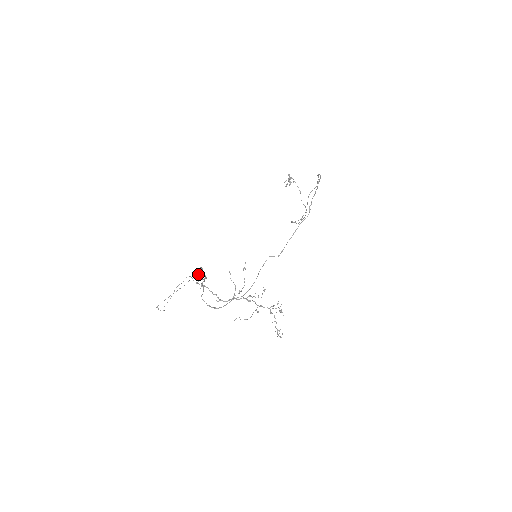
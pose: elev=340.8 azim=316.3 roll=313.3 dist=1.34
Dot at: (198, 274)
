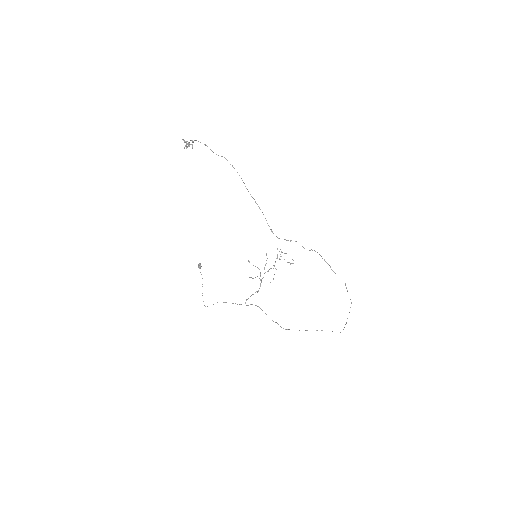
Dot at: (200, 268)
